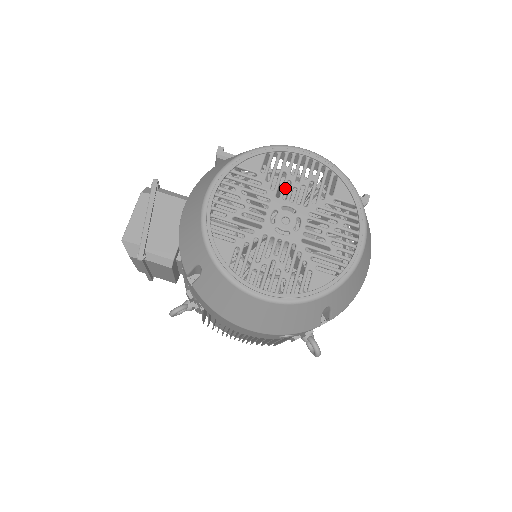
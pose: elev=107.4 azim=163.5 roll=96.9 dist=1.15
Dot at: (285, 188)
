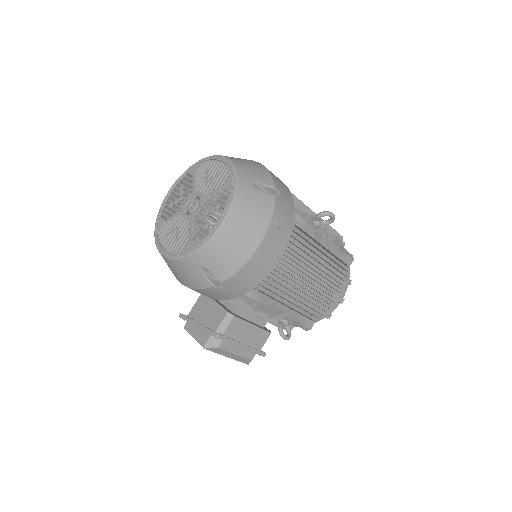
Dot at: (179, 205)
